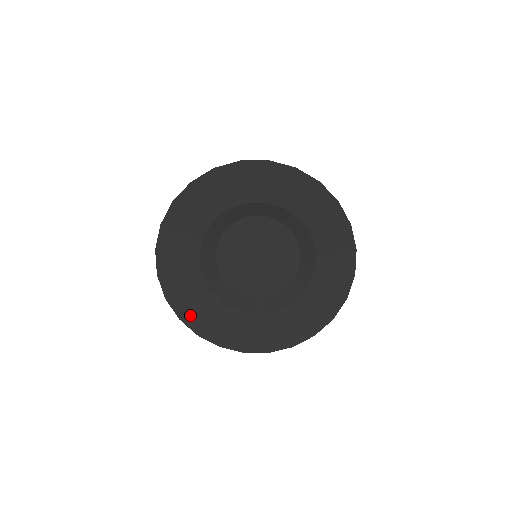
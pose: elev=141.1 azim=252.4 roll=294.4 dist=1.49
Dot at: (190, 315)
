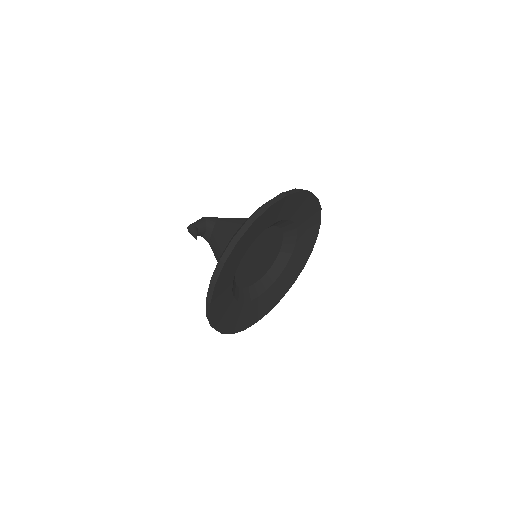
Dot at: (221, 322)
